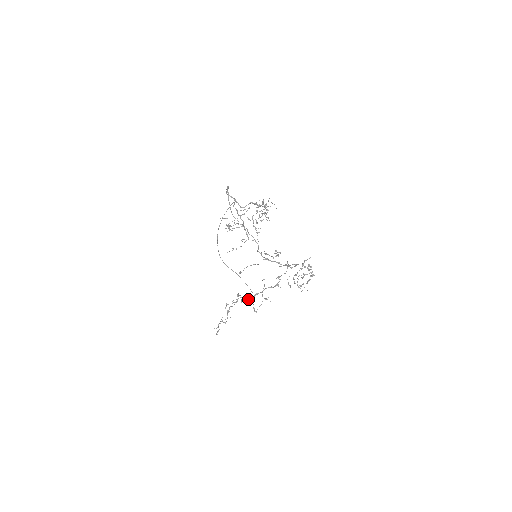
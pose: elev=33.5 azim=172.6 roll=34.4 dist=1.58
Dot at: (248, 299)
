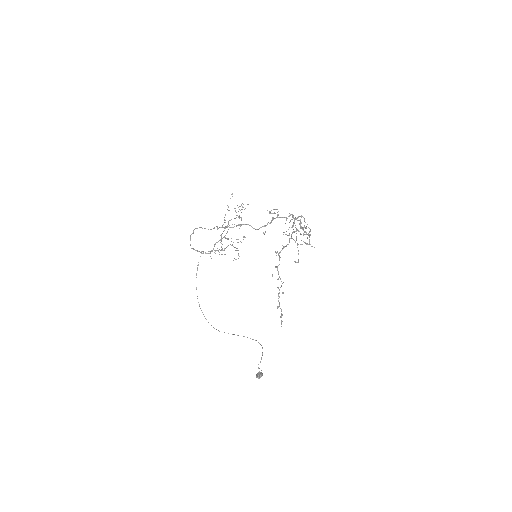
Dot at: (261, 373)
